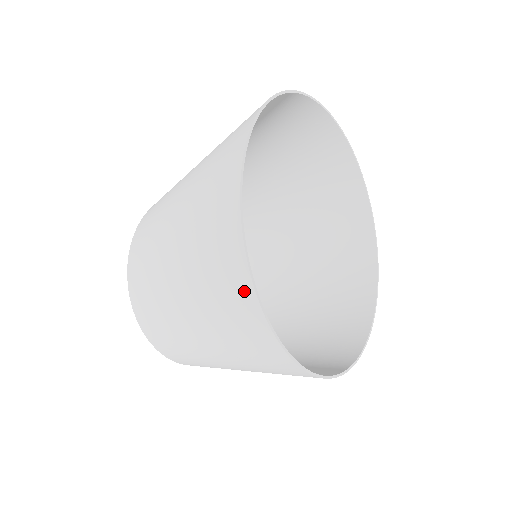
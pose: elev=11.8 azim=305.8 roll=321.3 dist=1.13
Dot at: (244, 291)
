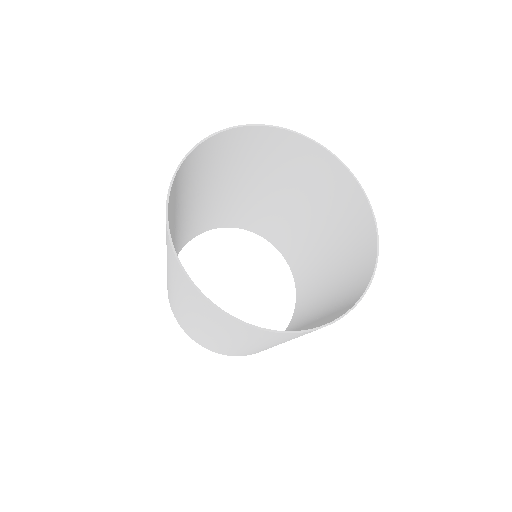
Dot at: occluded
